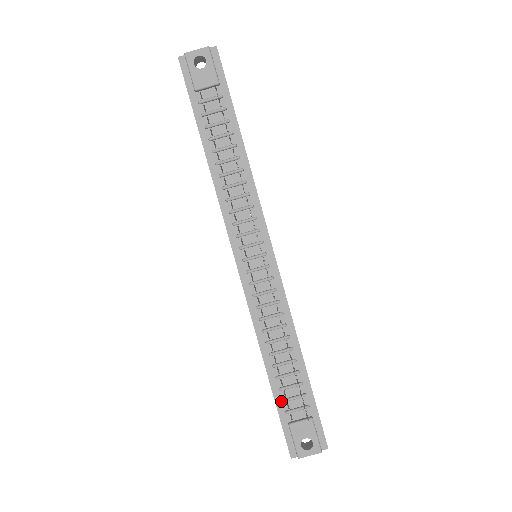
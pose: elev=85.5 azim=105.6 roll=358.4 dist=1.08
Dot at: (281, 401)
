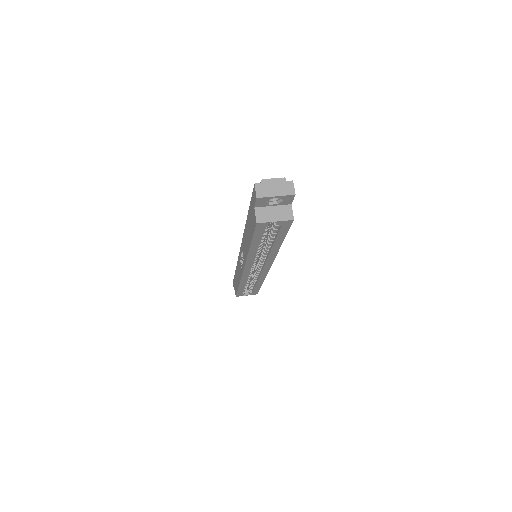
Dot at: occluded
